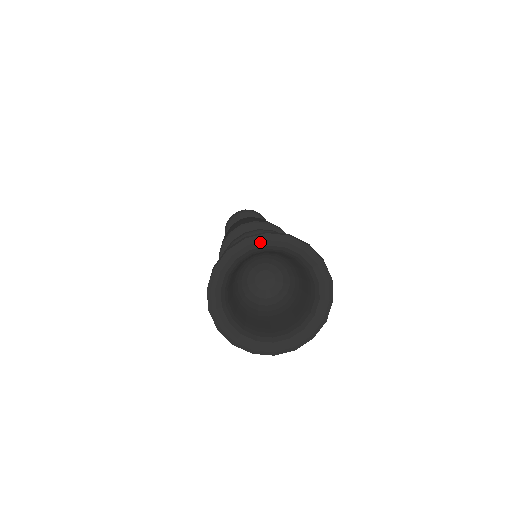
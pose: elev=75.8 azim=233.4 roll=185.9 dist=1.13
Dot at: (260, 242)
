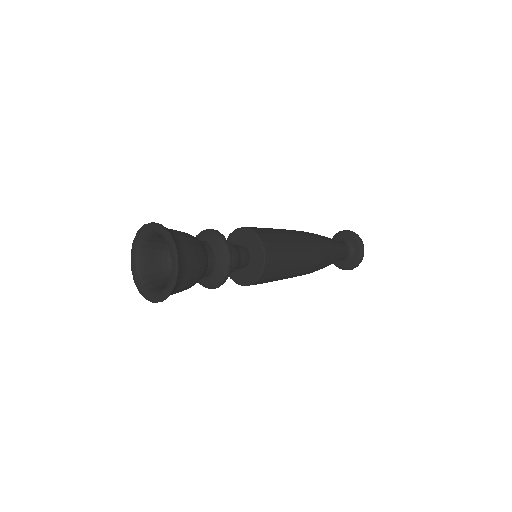
Dot at: (168, 241)
